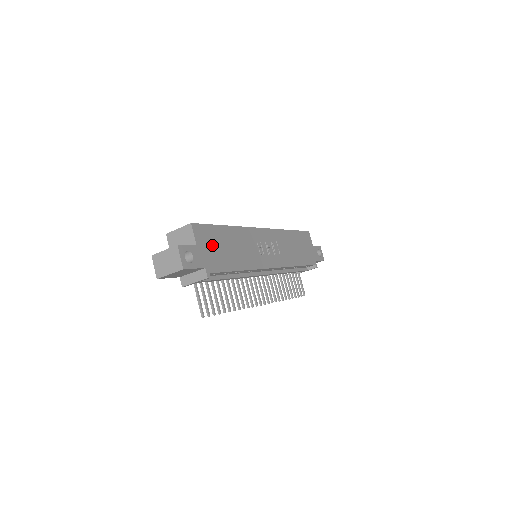
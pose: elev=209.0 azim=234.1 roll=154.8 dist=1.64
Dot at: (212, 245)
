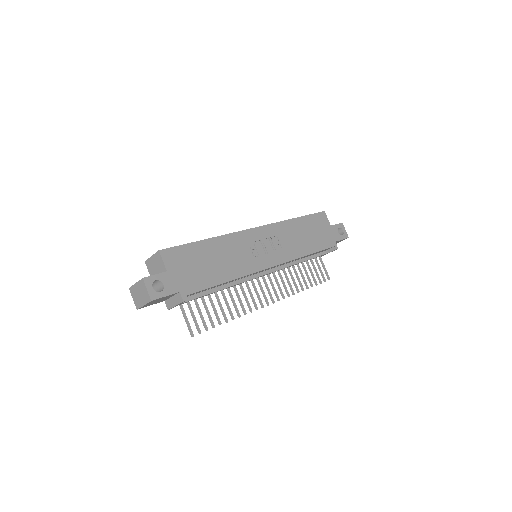
Dot at: (188, 265)
